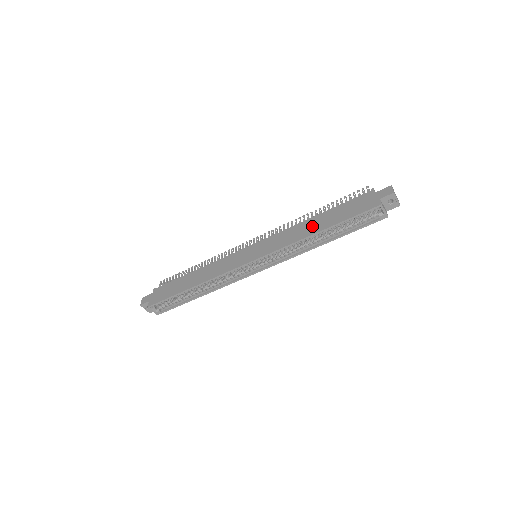
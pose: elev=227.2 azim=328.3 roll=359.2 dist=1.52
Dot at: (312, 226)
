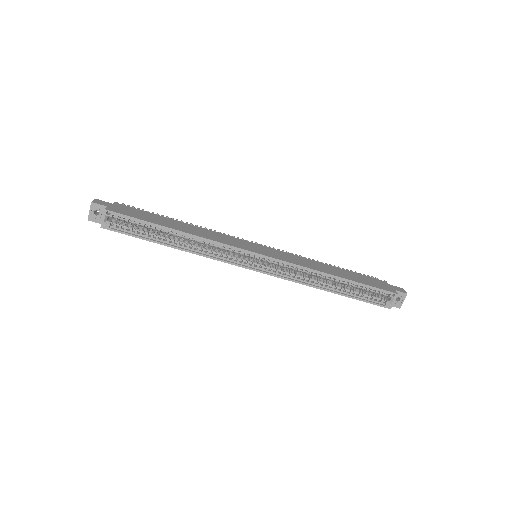
Dot at: (329, 269)
